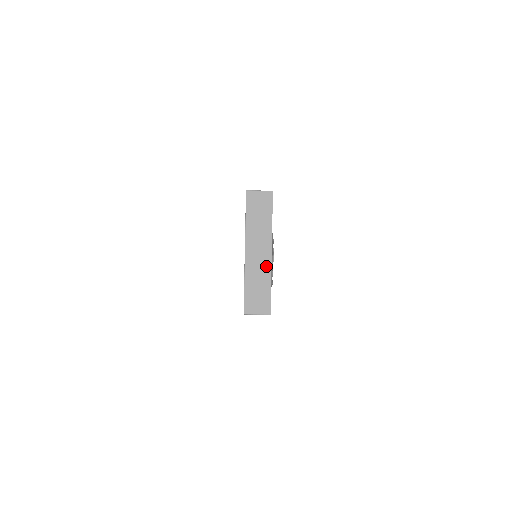
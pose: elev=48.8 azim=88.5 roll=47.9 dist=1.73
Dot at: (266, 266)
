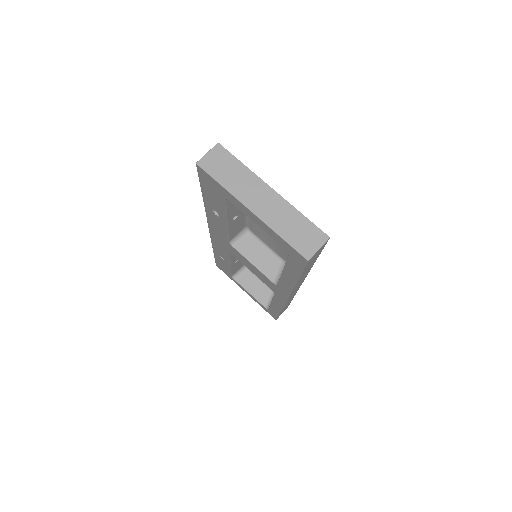
Dot at: (280, 203)
